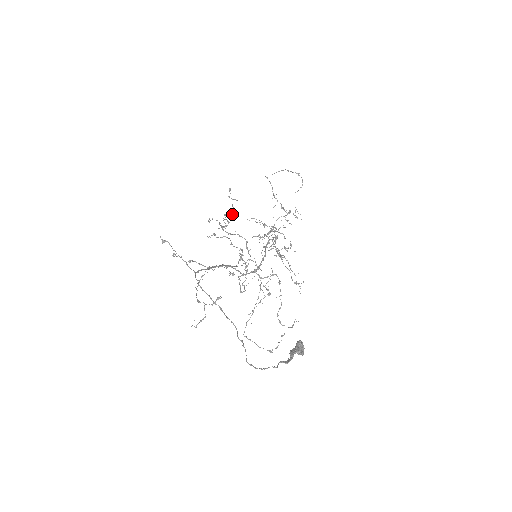
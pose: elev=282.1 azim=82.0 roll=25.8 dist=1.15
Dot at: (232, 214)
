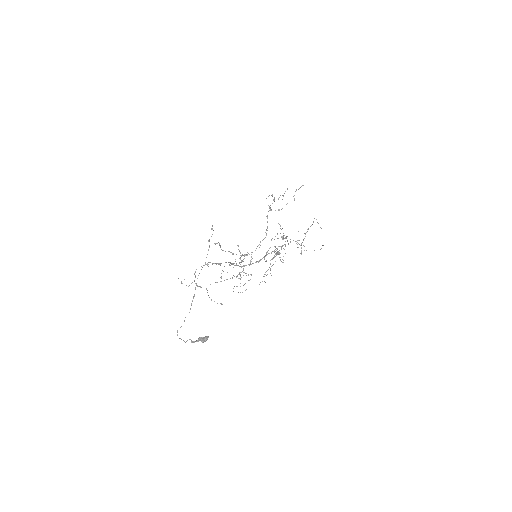
Dot at: occluded
